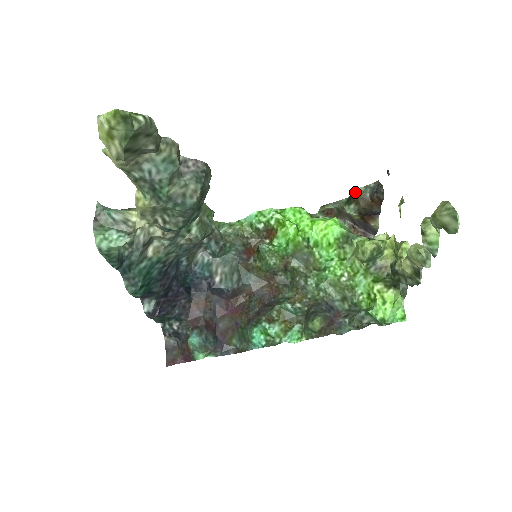
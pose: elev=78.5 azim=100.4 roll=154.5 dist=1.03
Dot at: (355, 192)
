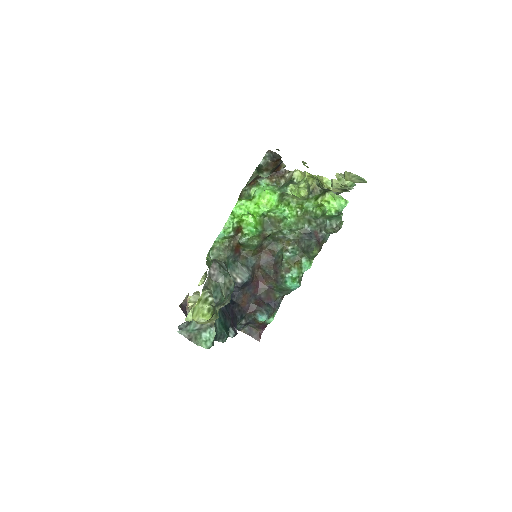
Dot at: (261, 166)
